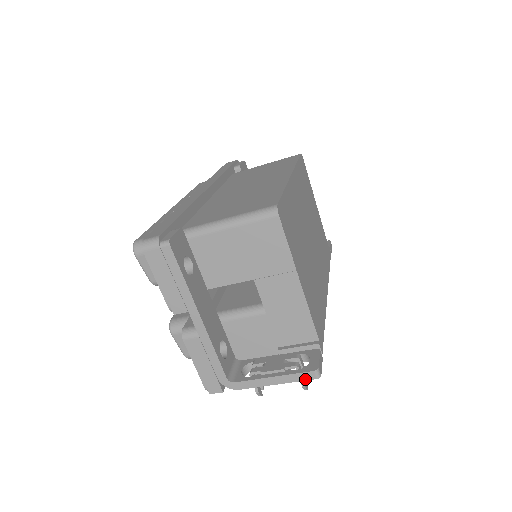
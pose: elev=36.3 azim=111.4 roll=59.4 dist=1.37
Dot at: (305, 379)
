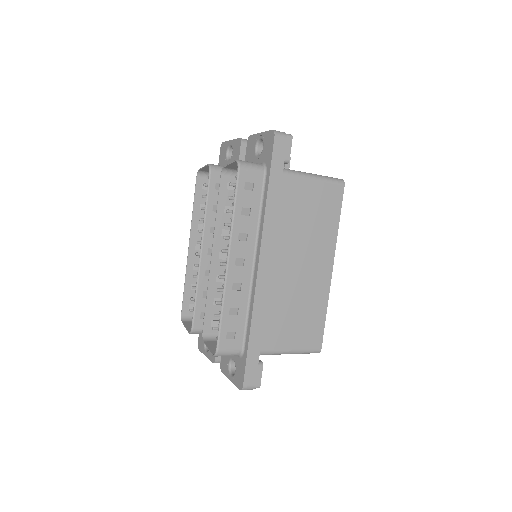
Dot at: occluded
